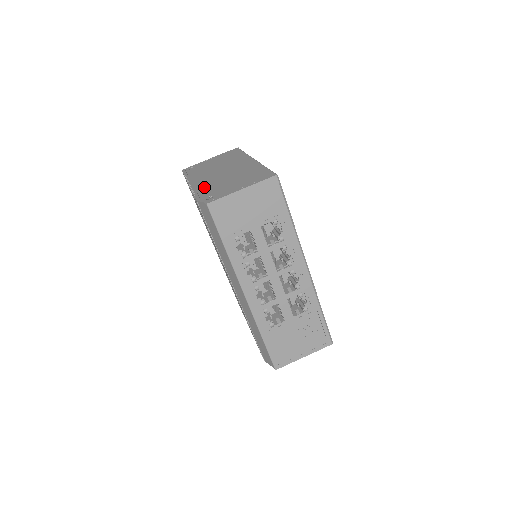
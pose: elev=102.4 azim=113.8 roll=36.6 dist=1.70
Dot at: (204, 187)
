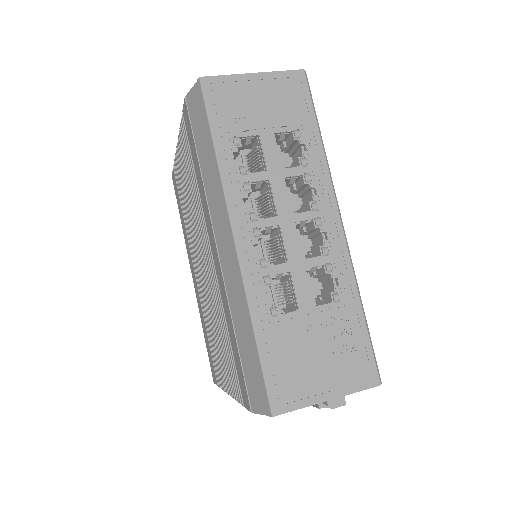
Dot at: occluded
